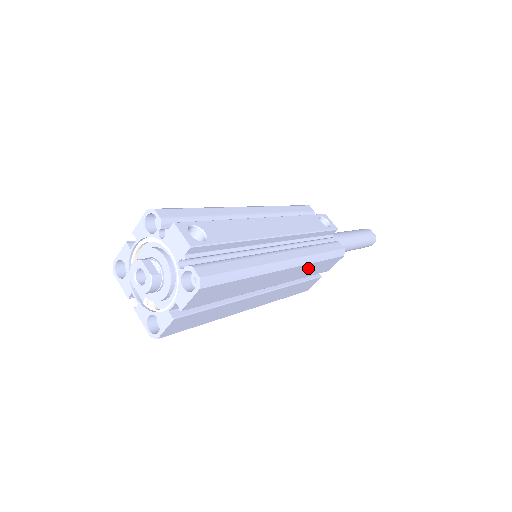
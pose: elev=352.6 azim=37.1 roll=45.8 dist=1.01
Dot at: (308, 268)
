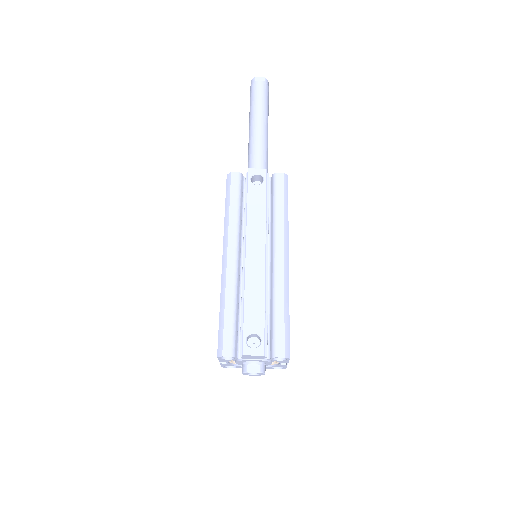
Dot at: occluded
